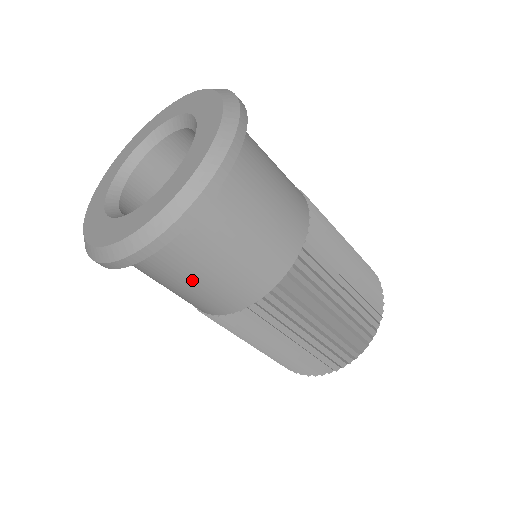
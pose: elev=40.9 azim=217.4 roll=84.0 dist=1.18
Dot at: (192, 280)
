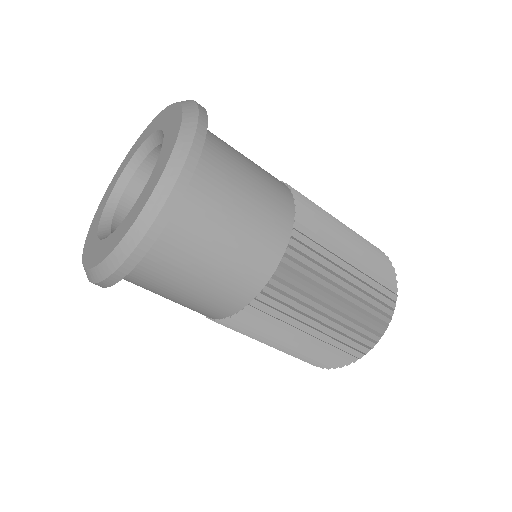
Dot at: (186, 285)
